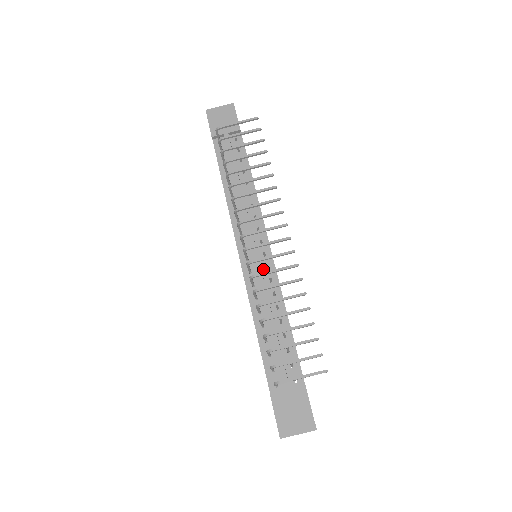
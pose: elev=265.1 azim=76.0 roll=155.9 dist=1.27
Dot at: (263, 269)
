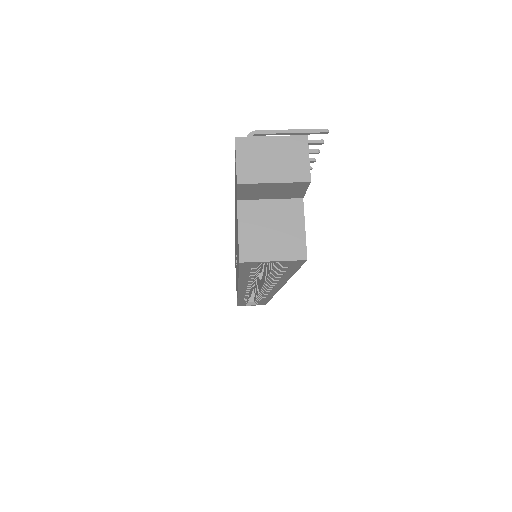
Dot at: occluded
